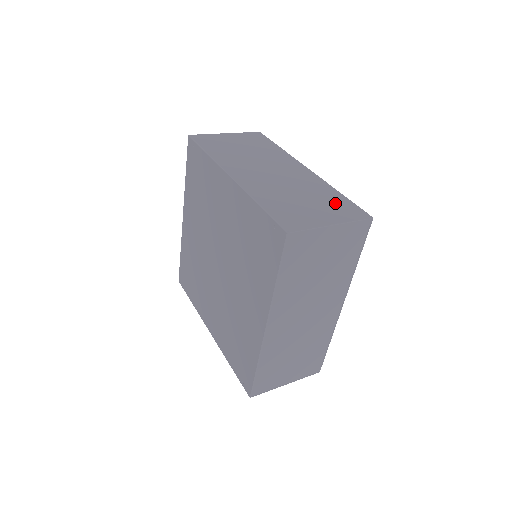
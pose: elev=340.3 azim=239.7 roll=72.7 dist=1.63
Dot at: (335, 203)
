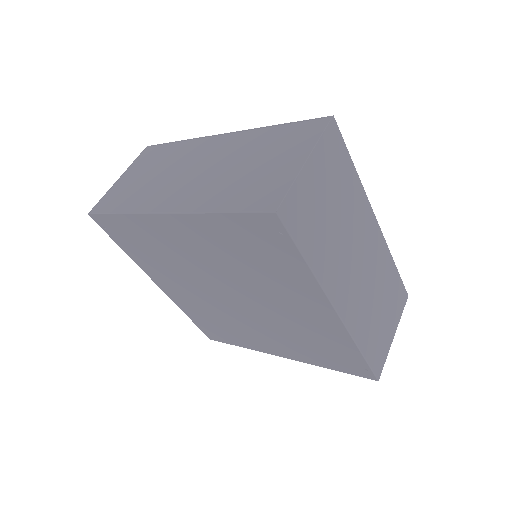
Dot at: (394, 293)
